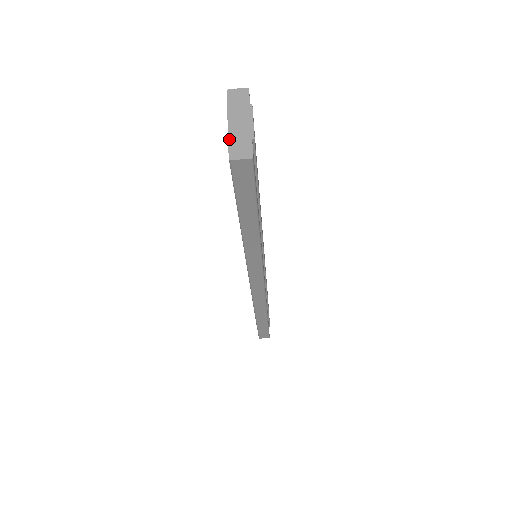
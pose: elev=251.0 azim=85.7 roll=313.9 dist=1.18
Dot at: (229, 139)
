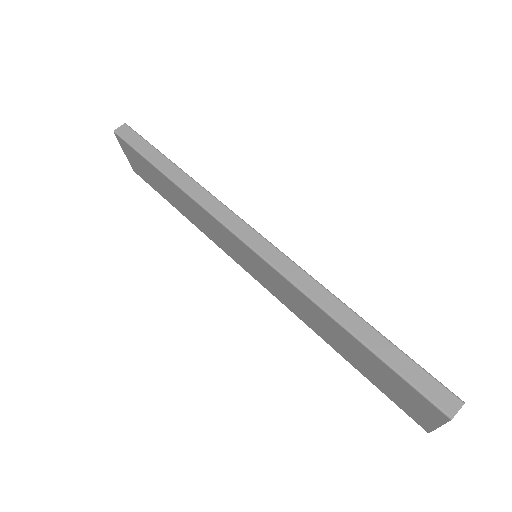
Dot at: (120, 143)
